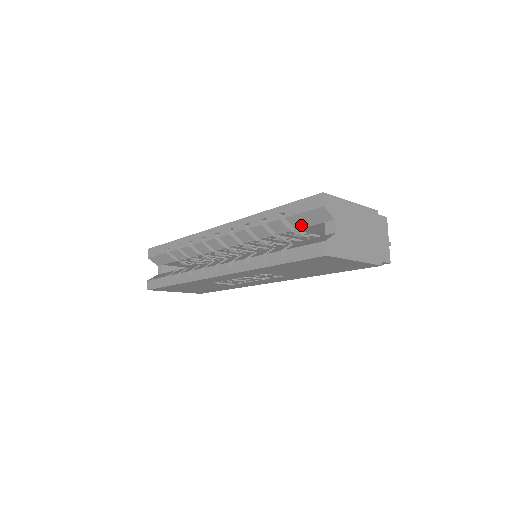
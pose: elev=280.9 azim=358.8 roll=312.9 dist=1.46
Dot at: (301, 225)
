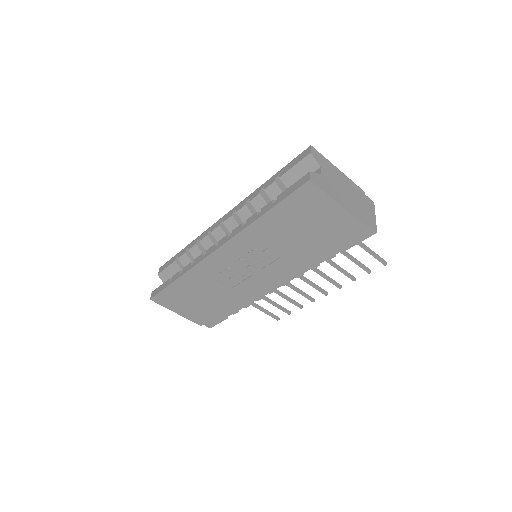
Dot at: (293, 183)
